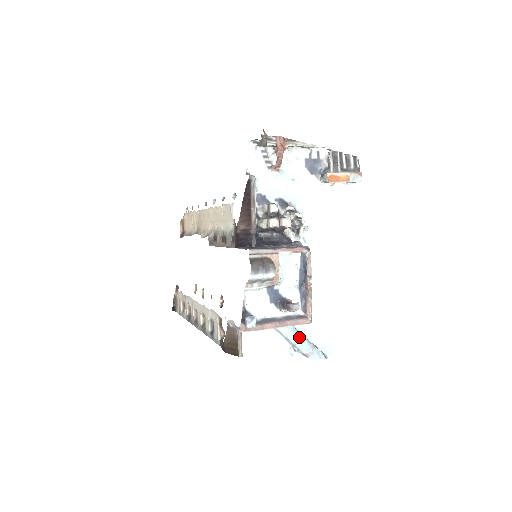
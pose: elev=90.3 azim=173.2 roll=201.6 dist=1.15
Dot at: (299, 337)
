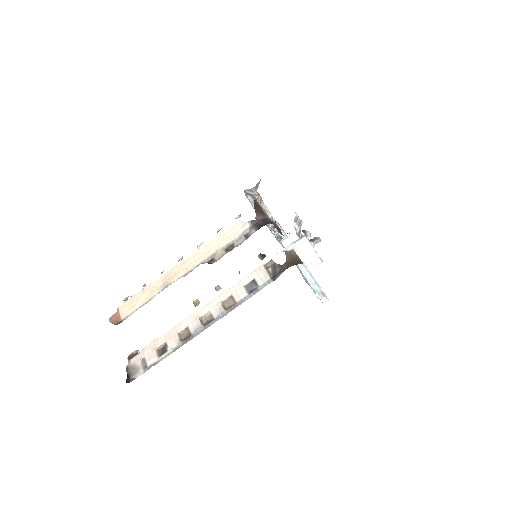
Dot at: (315, 280)
